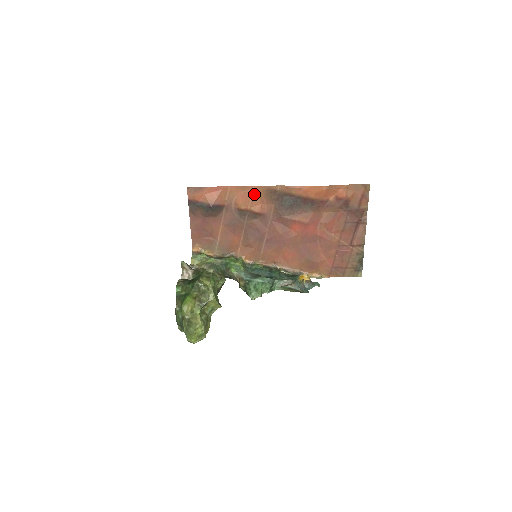
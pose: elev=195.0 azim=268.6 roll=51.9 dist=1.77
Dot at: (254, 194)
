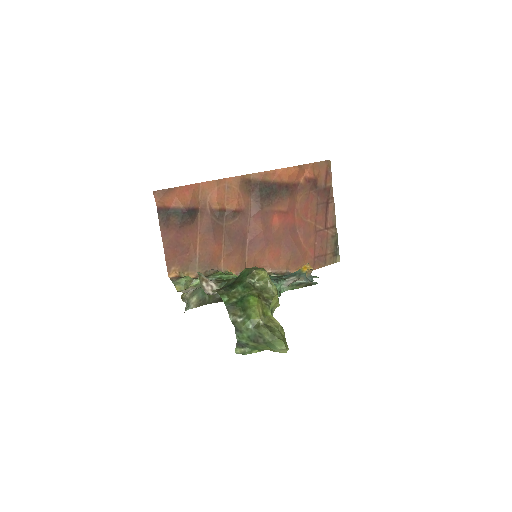
Dot at: (228, 188)
